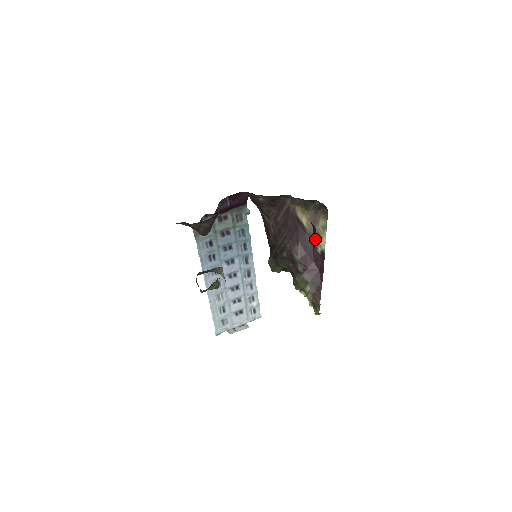
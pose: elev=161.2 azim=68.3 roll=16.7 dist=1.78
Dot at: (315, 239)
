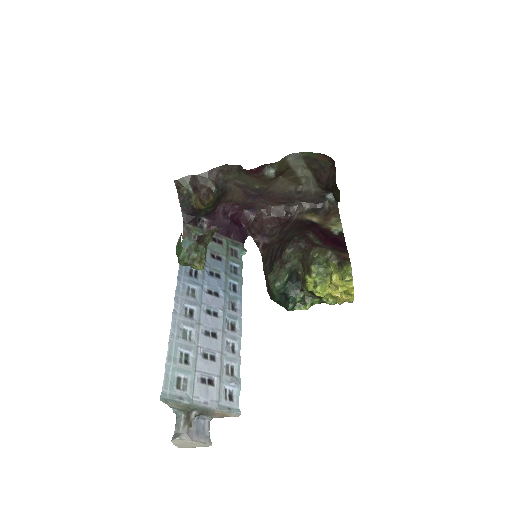
Dot at: (335, 177)
